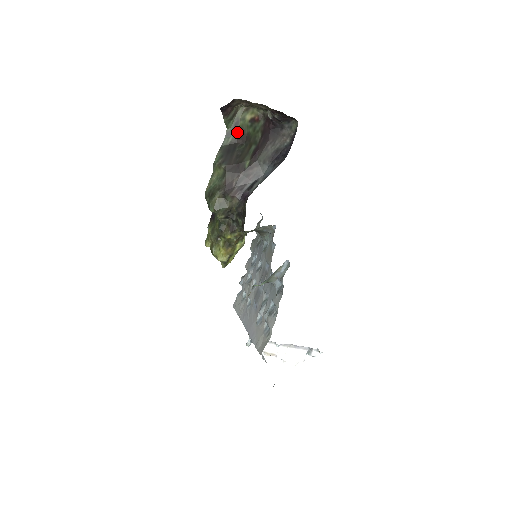
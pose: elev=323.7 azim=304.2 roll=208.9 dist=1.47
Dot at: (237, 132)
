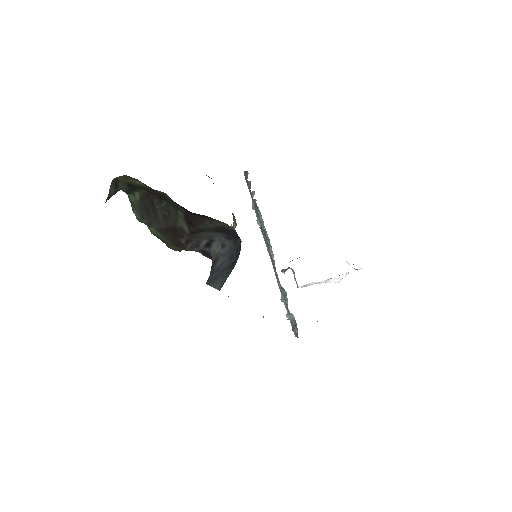
Dot at: (140, 189)
